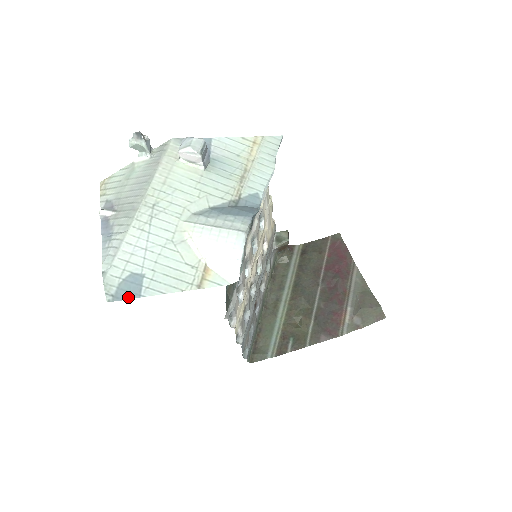
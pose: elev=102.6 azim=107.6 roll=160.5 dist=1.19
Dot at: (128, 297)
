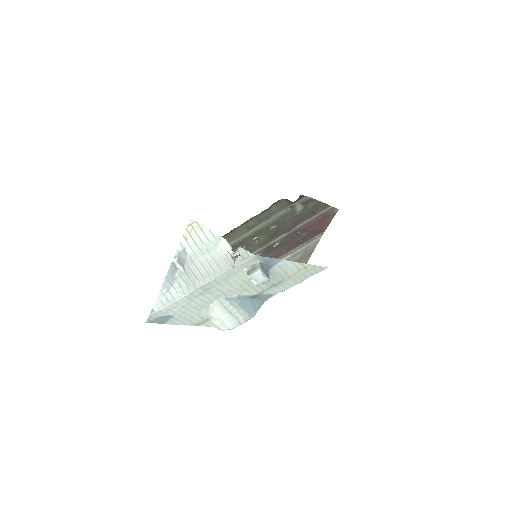
Dot at: (158, 323)
